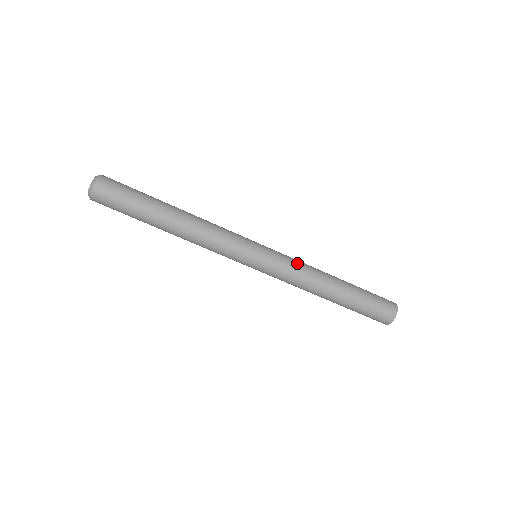
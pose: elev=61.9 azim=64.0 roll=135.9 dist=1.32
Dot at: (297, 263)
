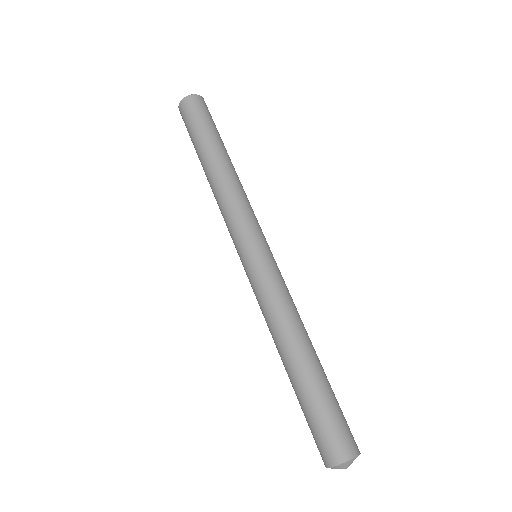
Dot at: (285, 293)
